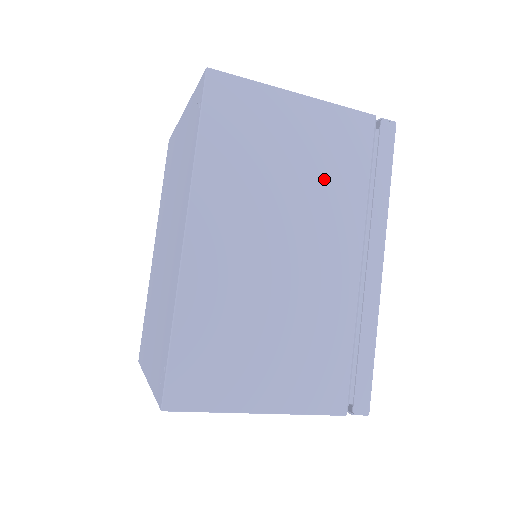
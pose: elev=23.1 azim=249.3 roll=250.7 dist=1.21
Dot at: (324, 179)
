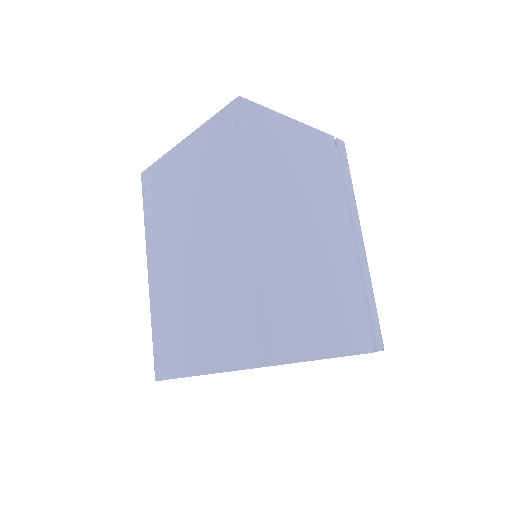
Dot at: (320, 179)
